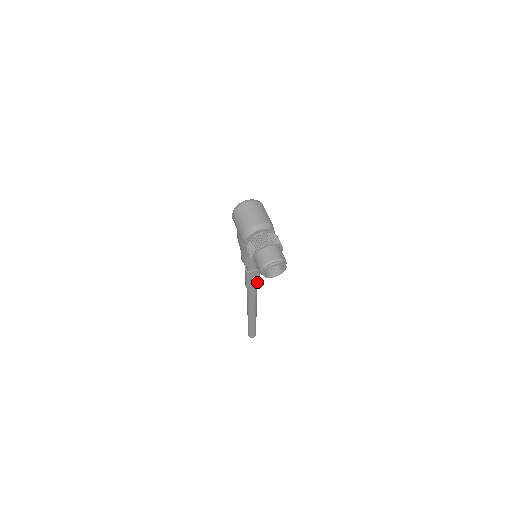
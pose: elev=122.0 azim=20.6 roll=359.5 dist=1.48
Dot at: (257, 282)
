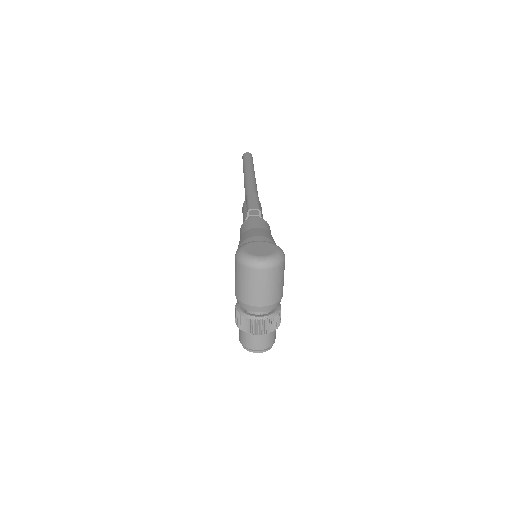
Dot at: occluded
